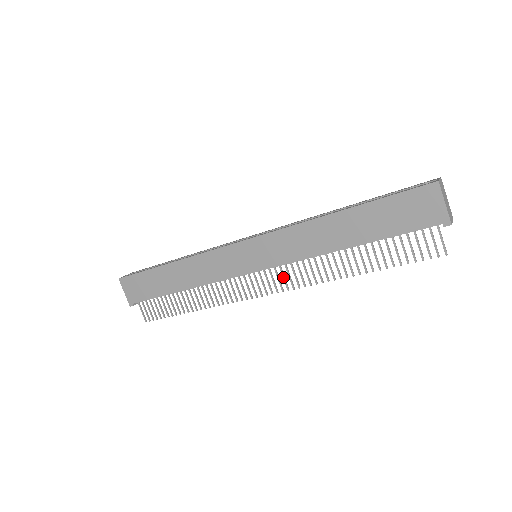
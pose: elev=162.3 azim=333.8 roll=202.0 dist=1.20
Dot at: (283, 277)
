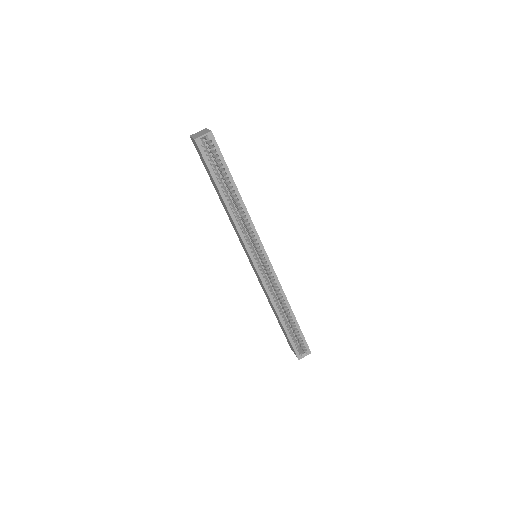
Dot at: occluded
